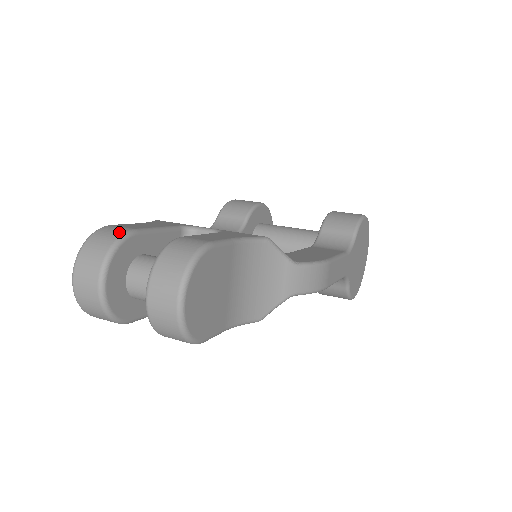
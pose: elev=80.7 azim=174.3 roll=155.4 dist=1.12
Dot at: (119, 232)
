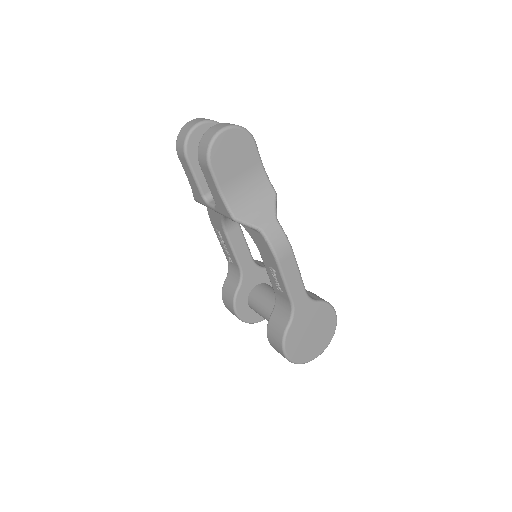
Dot at: occluded
